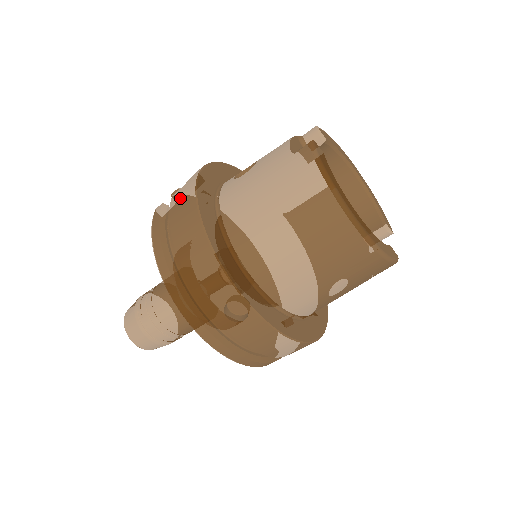
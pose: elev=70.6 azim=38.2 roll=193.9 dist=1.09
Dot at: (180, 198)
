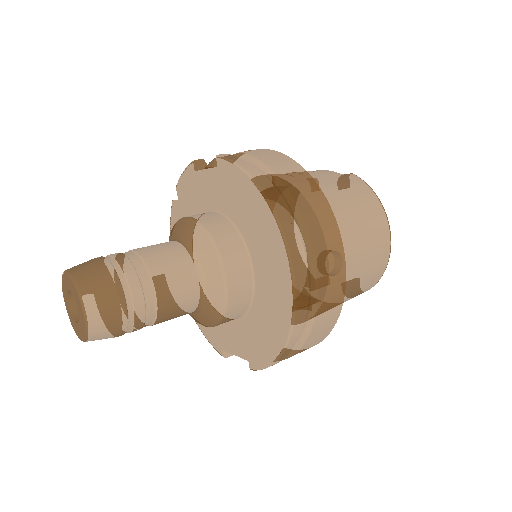
Dot at: (265, 154)
